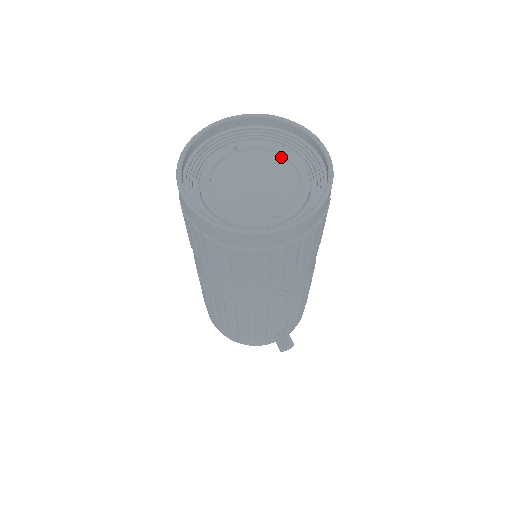
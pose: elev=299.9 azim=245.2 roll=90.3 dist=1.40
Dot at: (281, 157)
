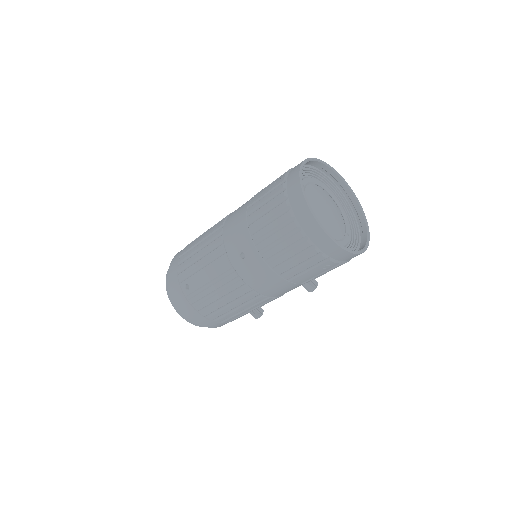
Dot at: (321, 188)
